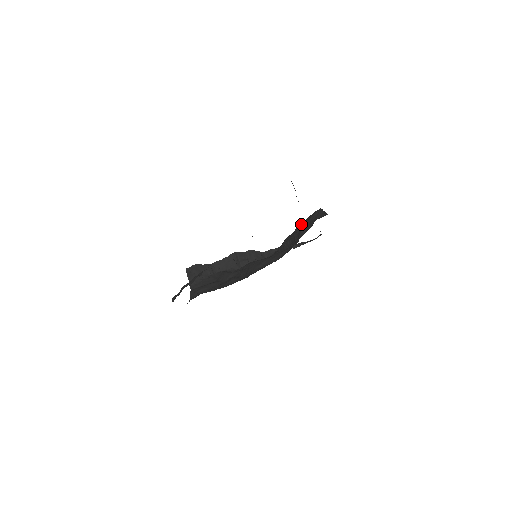
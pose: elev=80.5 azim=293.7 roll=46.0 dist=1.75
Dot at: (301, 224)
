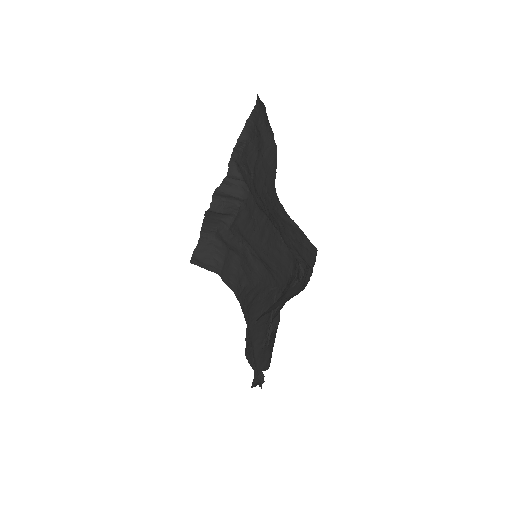
Dot at: (270, 214)
